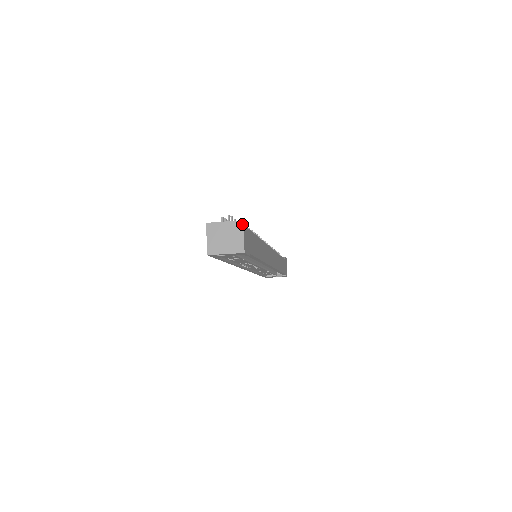
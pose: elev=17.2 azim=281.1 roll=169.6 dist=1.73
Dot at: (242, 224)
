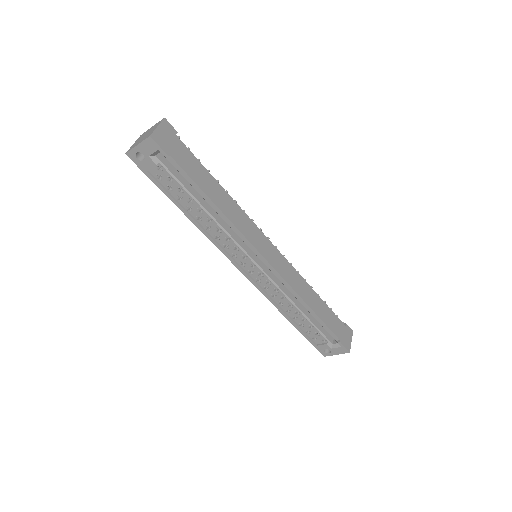
Dot at: (162, 120)
